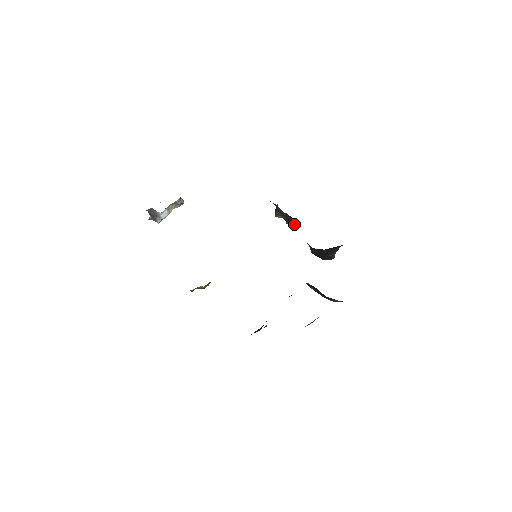
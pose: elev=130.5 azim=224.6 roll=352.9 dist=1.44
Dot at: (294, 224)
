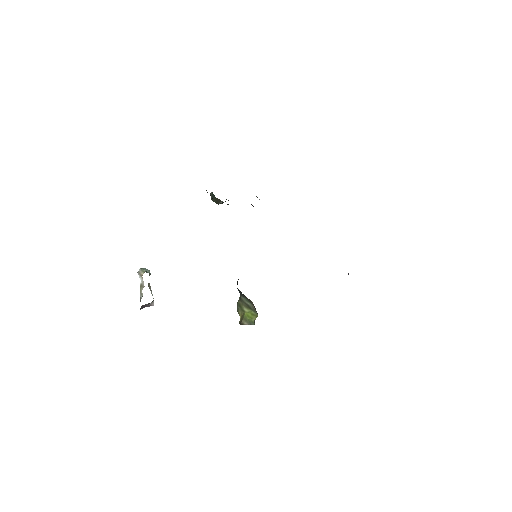
Dot at: occluded
